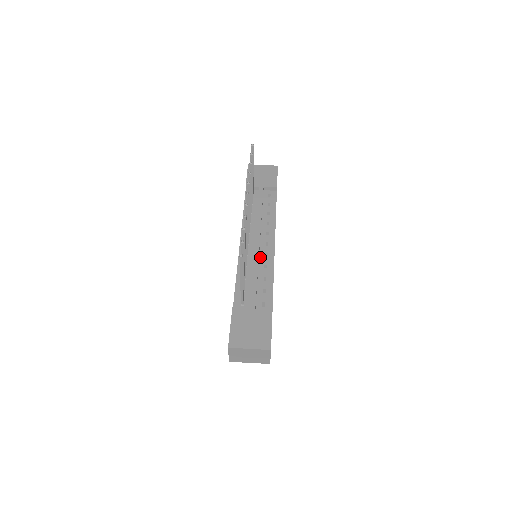
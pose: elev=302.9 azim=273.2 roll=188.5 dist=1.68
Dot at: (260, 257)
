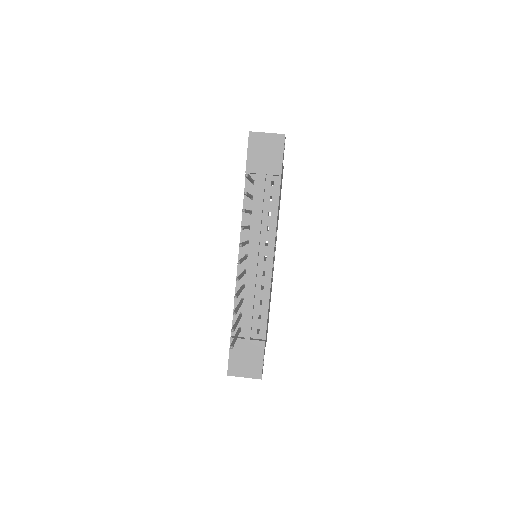
Dot at: (258, 276)
